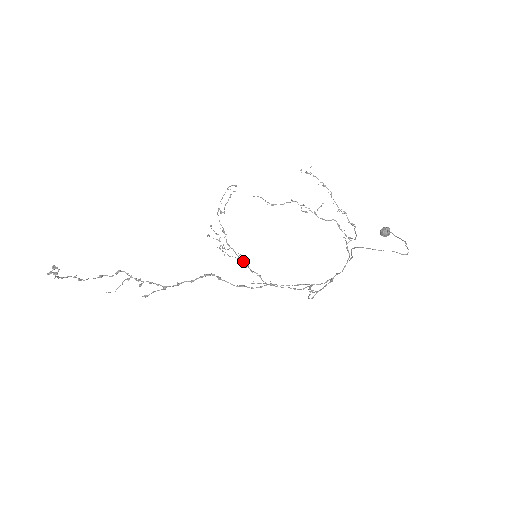
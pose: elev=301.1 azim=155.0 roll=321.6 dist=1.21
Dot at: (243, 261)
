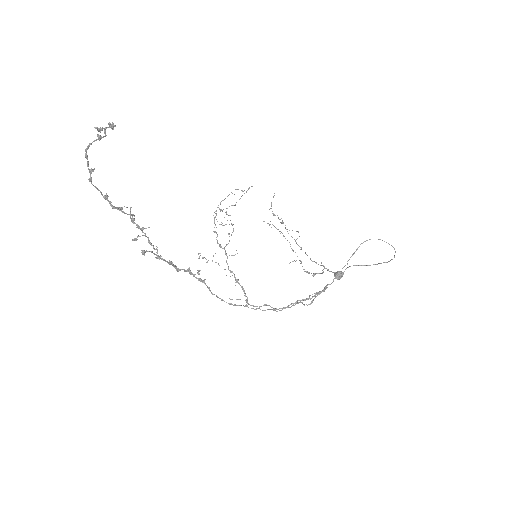
Dot at: occluded
